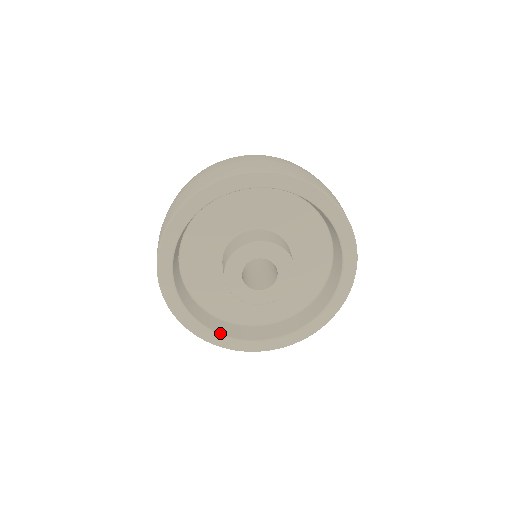
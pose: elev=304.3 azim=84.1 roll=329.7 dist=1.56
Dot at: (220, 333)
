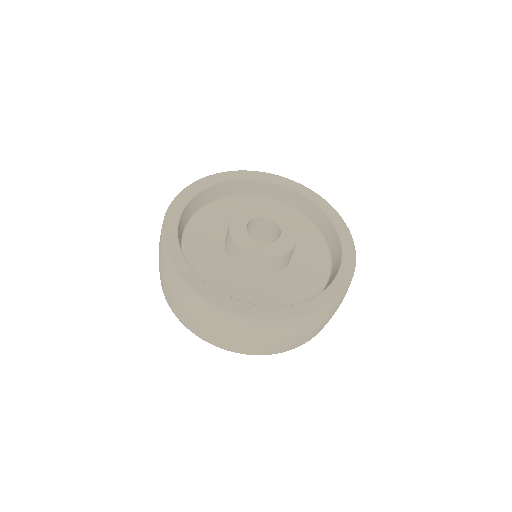
Dot at: (233, 298)
